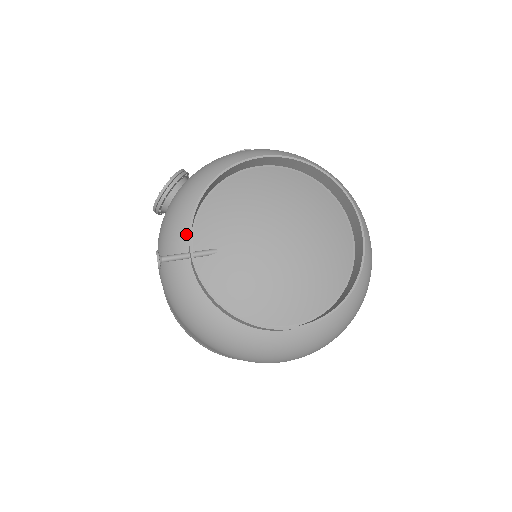
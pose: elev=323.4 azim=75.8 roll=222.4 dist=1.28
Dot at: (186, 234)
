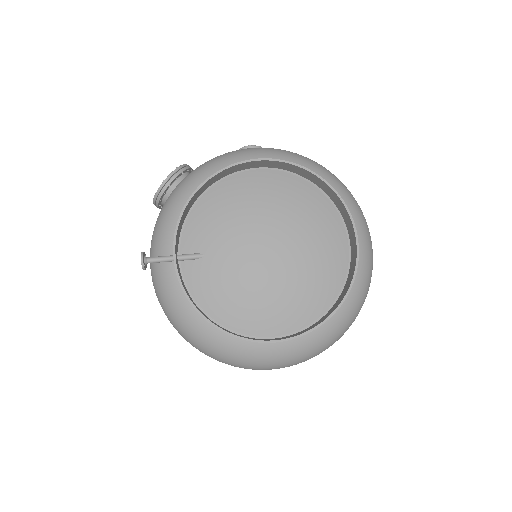
Dot at: occluded
